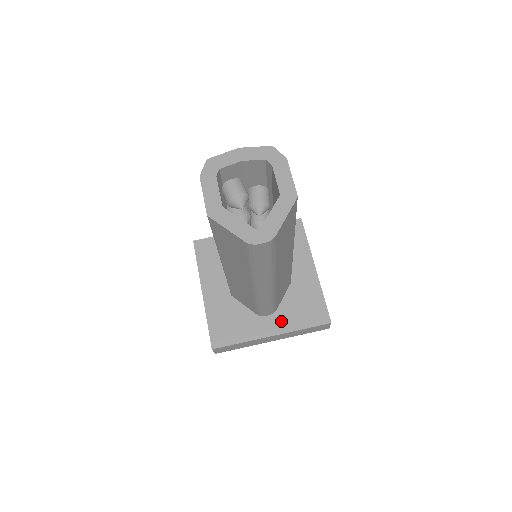
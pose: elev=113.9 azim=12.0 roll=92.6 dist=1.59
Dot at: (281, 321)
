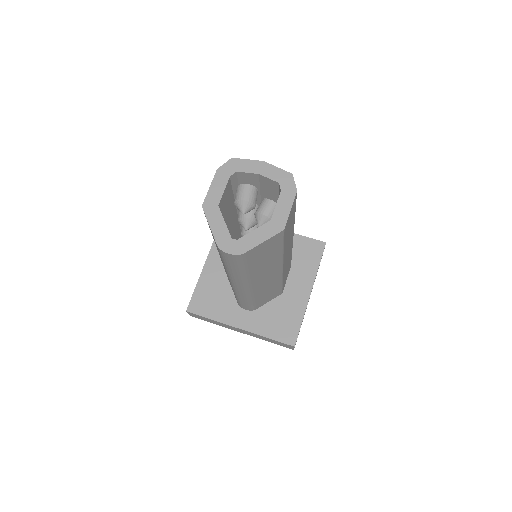
Dot at: (254, 321)
